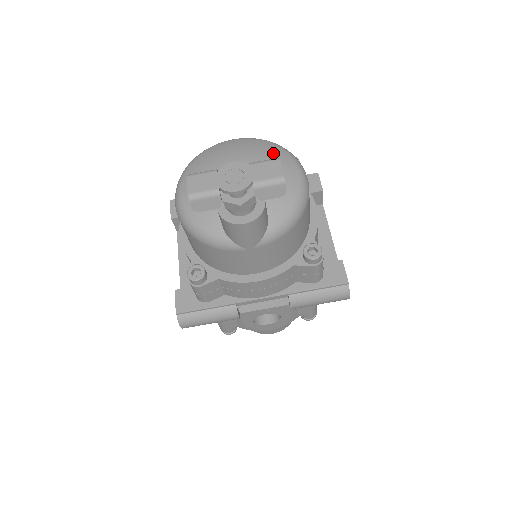
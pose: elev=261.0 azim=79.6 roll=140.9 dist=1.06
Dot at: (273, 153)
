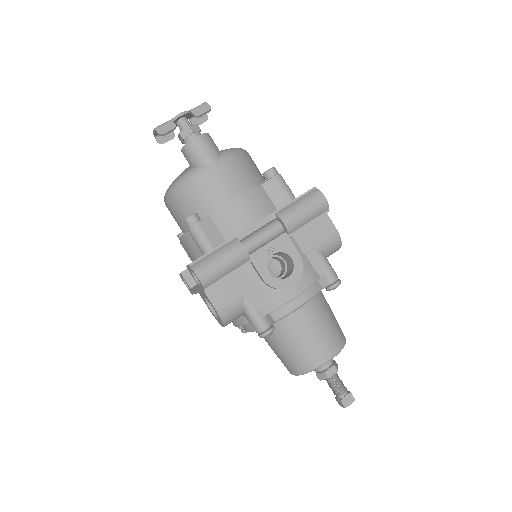
Dot at: occluded
